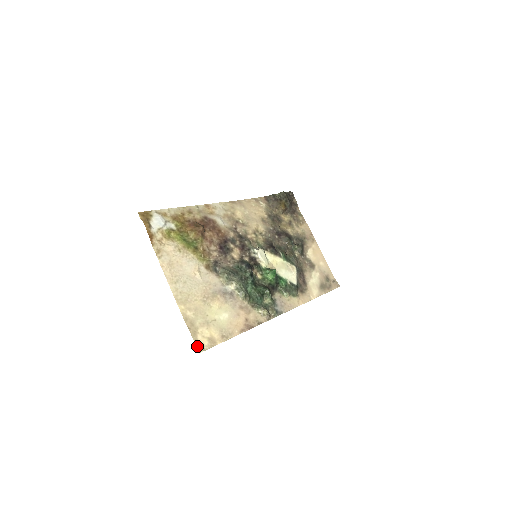
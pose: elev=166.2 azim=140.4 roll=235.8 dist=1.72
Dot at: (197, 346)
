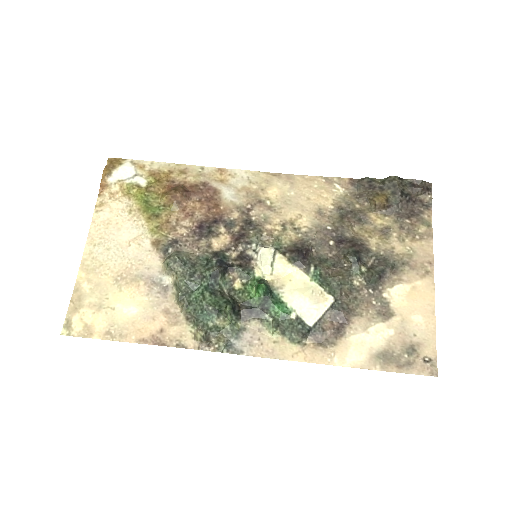
Dot at: (64, 325)
